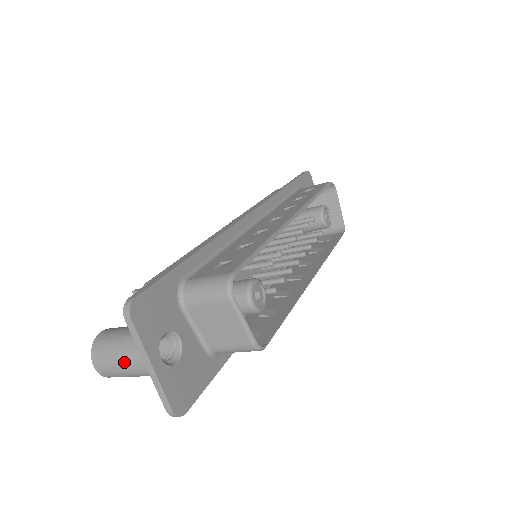
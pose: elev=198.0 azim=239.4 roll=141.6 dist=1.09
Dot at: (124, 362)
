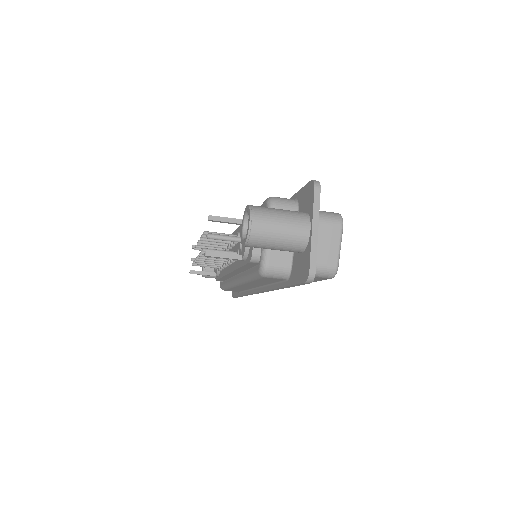
Dot at: (286, 223)
